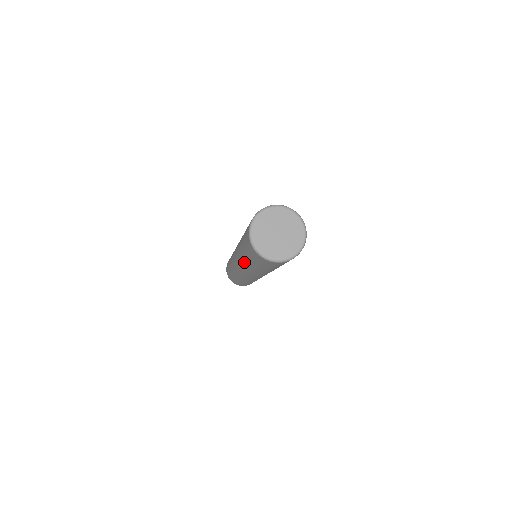
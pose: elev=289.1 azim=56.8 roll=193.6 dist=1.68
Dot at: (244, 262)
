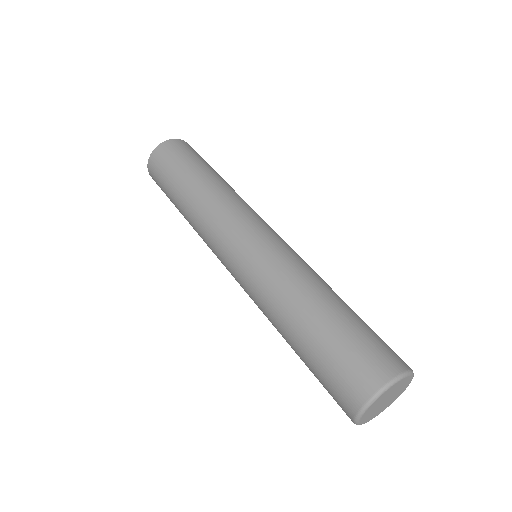
Dot at: occluded
